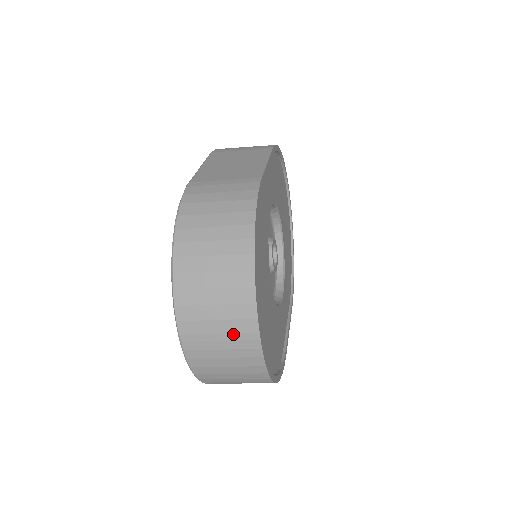
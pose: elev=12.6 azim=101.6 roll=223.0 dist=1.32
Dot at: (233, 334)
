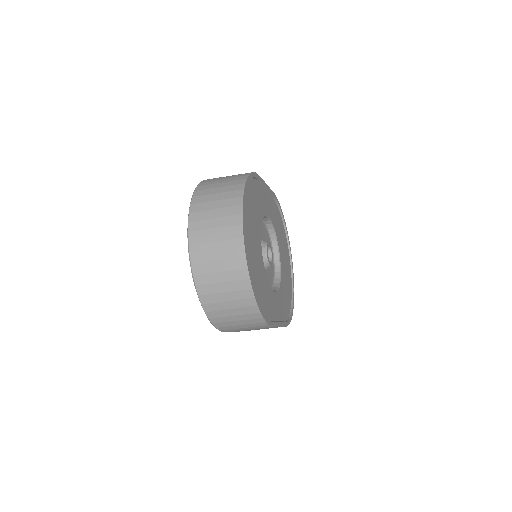
Dot at: (225, 227)
